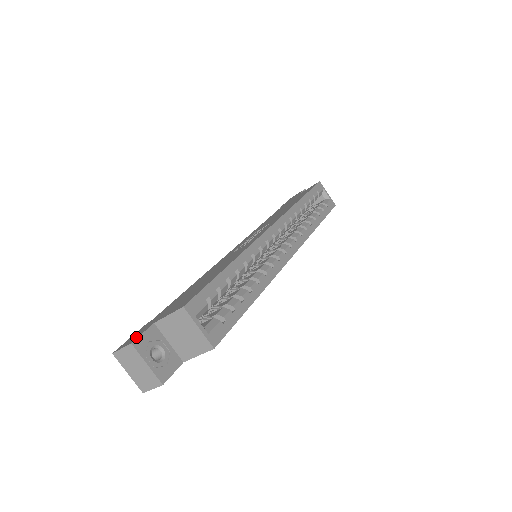
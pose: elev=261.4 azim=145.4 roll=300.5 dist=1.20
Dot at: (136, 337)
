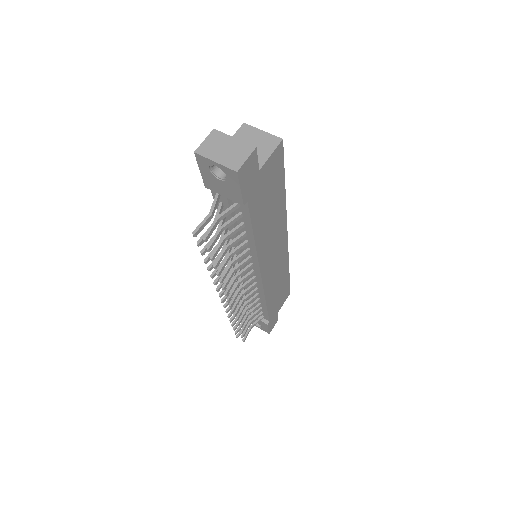
Dot at: occluded
